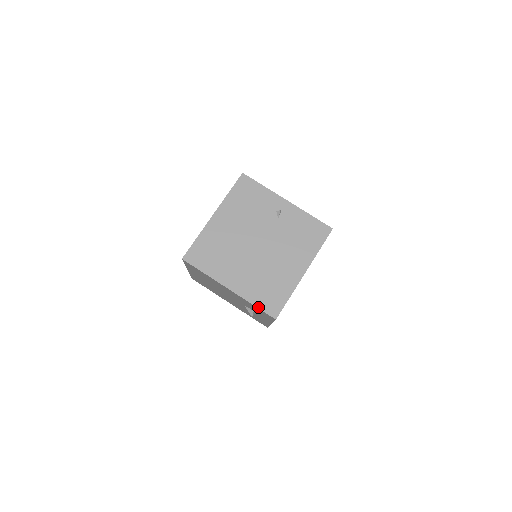
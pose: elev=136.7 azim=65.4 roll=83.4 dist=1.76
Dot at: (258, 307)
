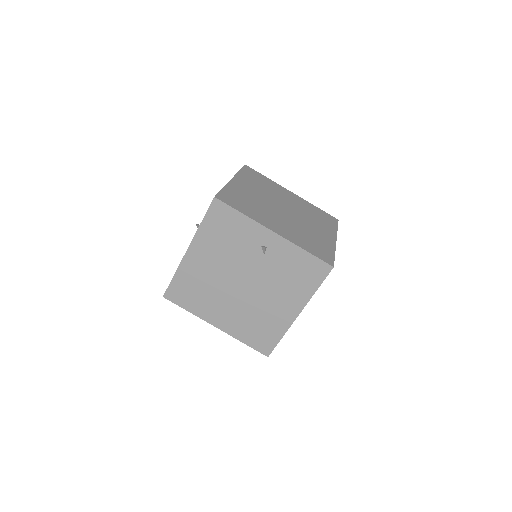
Dot at: (248, 345)
